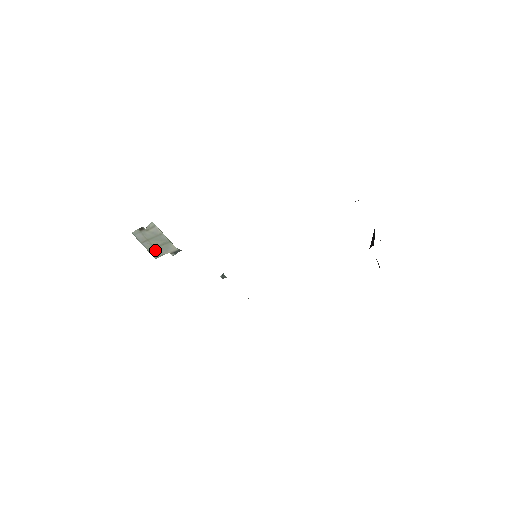
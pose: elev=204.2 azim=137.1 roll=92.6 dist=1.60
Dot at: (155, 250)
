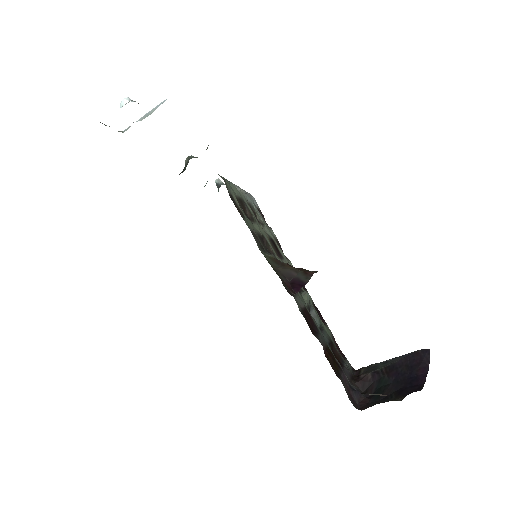
Dot at: occluded
